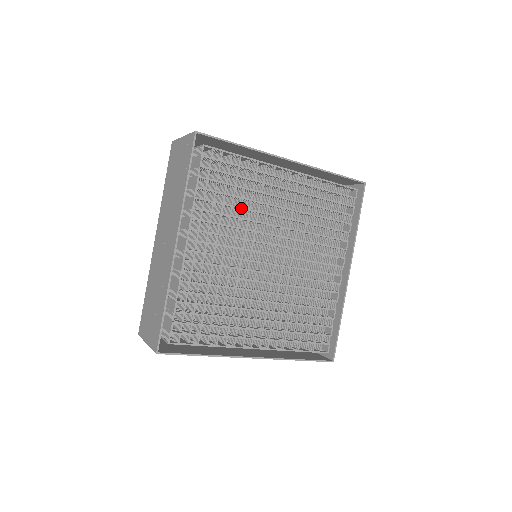
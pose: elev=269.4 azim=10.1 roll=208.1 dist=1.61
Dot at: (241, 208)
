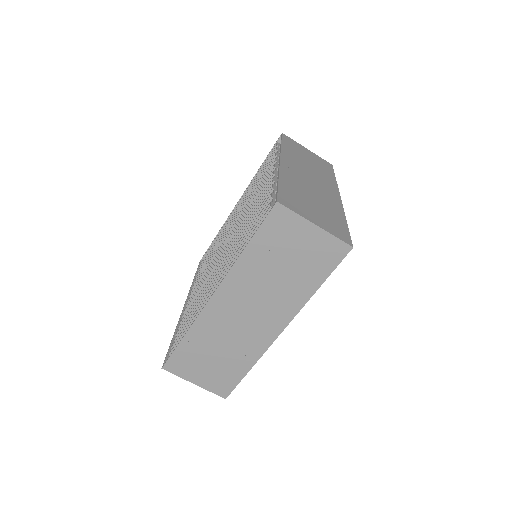
Dot at: occluded
